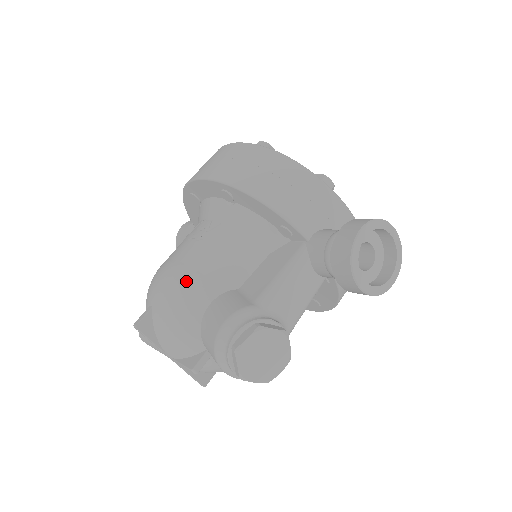
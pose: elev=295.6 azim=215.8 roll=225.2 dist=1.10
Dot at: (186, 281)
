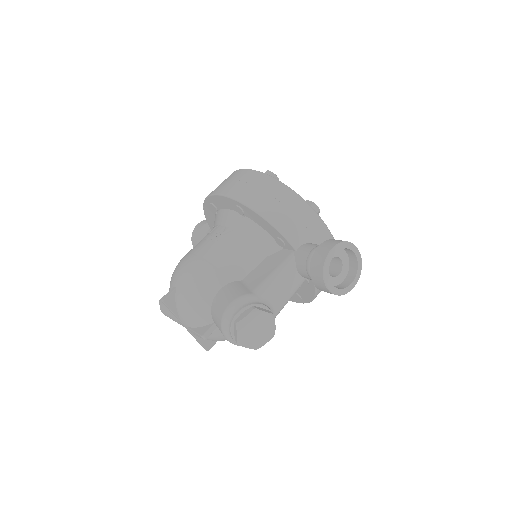
Dot at: (204, 271)
